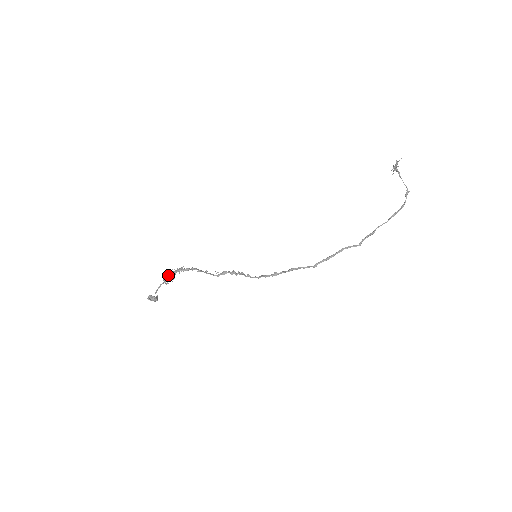
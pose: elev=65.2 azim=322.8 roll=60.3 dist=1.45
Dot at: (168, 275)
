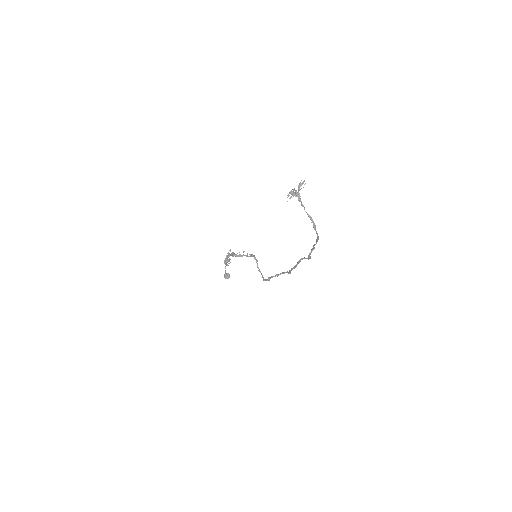
Dot at: (224, 261)
